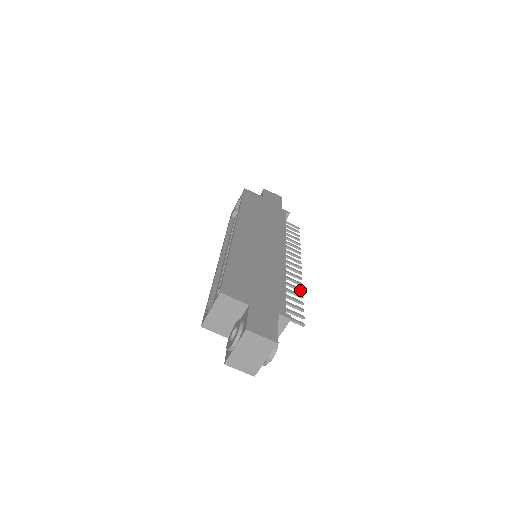
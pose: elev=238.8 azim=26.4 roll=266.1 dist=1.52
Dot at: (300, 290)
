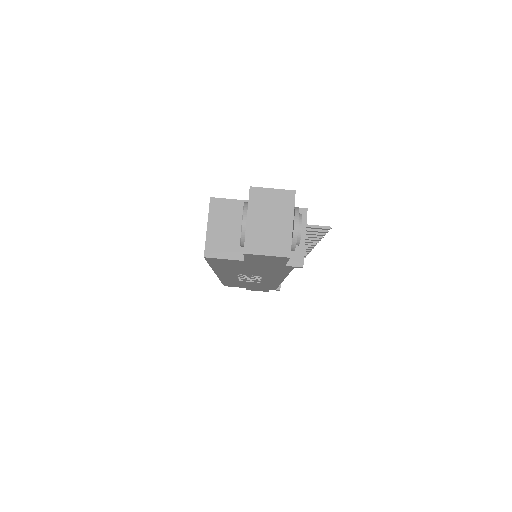
Dot at: (315, 241)
